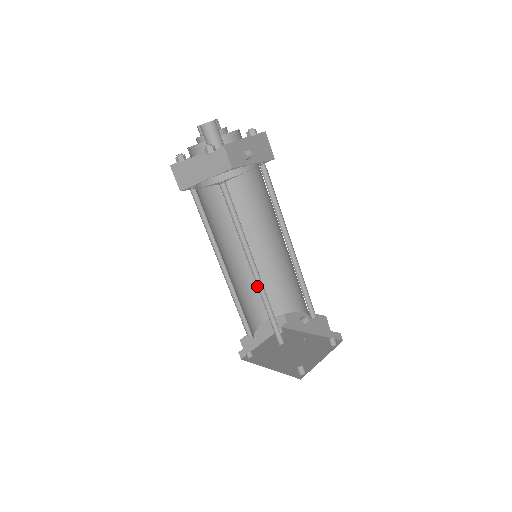
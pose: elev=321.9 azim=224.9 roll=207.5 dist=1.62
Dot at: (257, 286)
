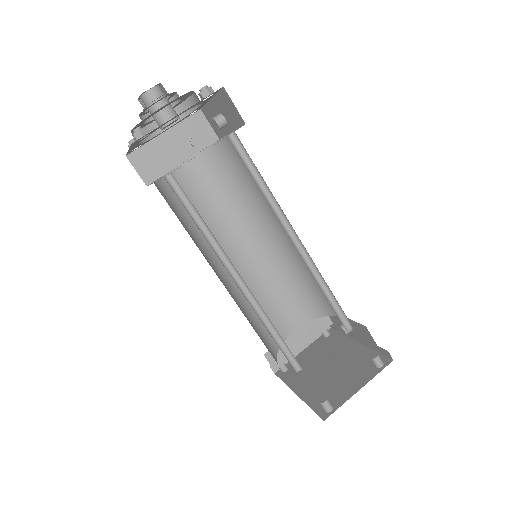
Dot at: (250, 302)
